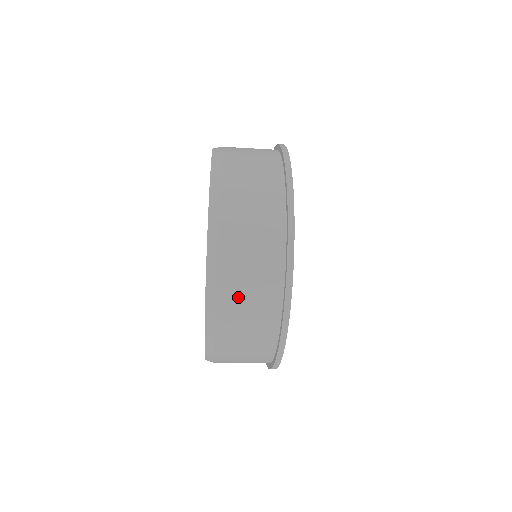
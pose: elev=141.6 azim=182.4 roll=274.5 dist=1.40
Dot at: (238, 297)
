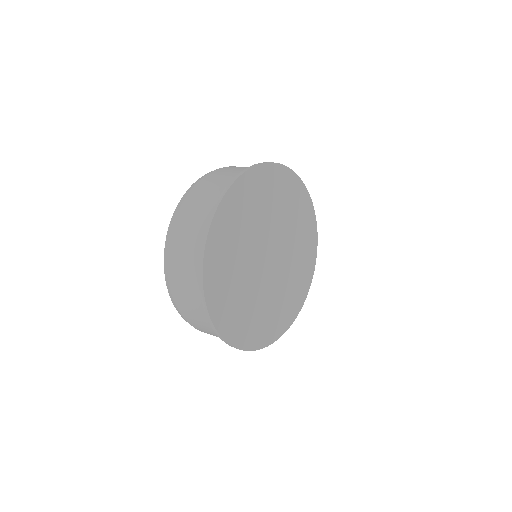
Dot at: (187, 218)
